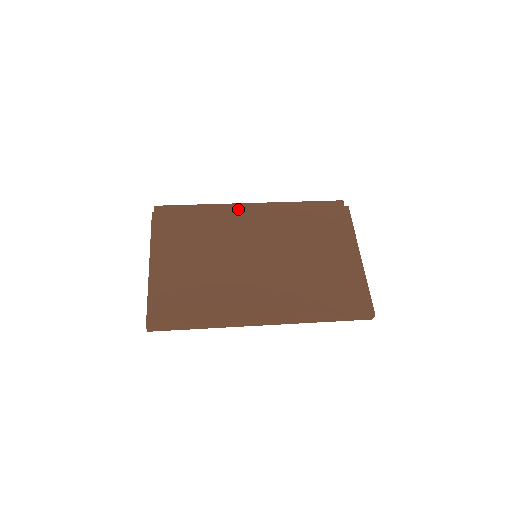
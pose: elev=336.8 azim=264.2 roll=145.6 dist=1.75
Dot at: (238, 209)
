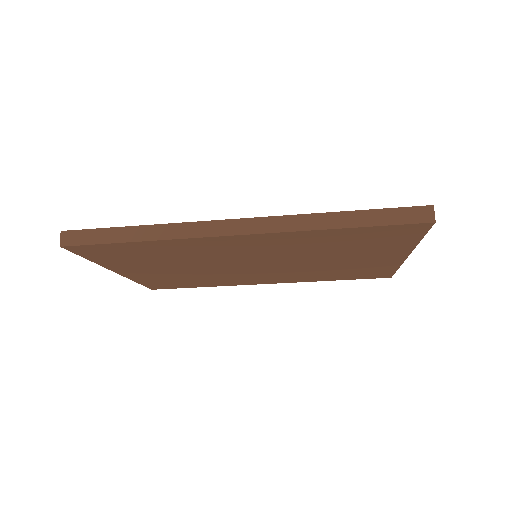
Dot at: occluded
